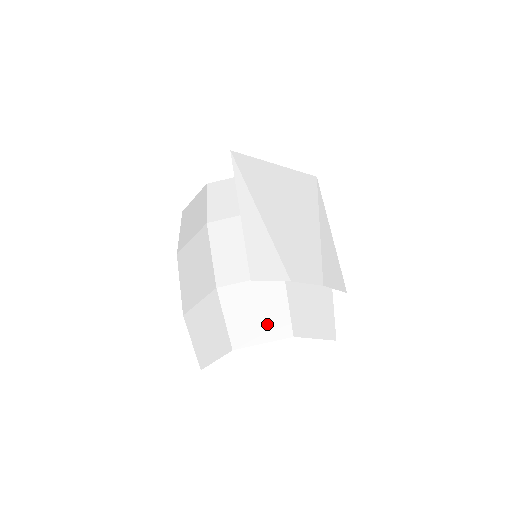
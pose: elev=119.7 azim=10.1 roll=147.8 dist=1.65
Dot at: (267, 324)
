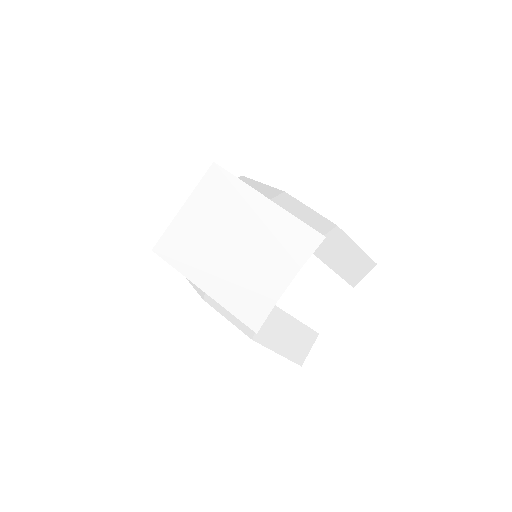
Dot at: (298, 338)
